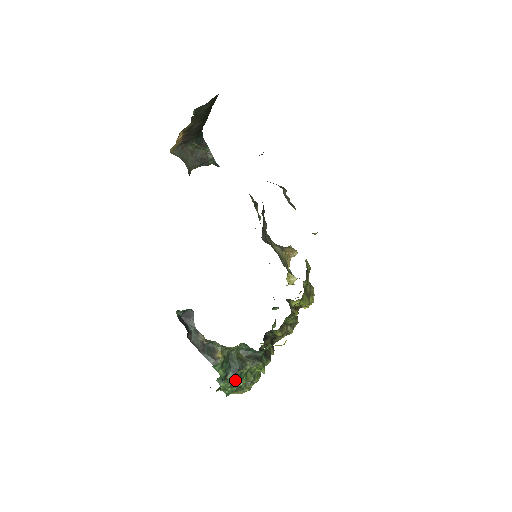
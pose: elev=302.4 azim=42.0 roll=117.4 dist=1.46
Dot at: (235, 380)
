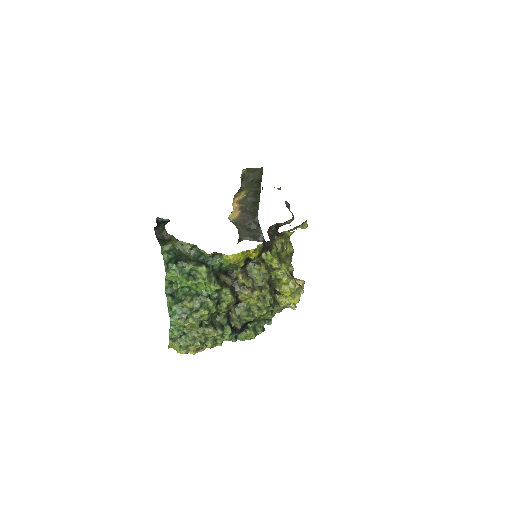
Dot at: (175, 272)
